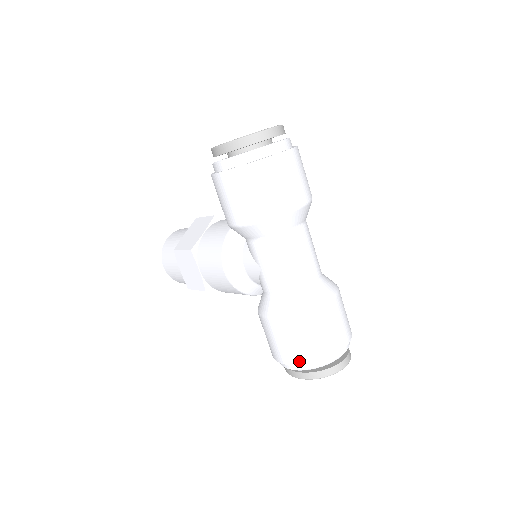
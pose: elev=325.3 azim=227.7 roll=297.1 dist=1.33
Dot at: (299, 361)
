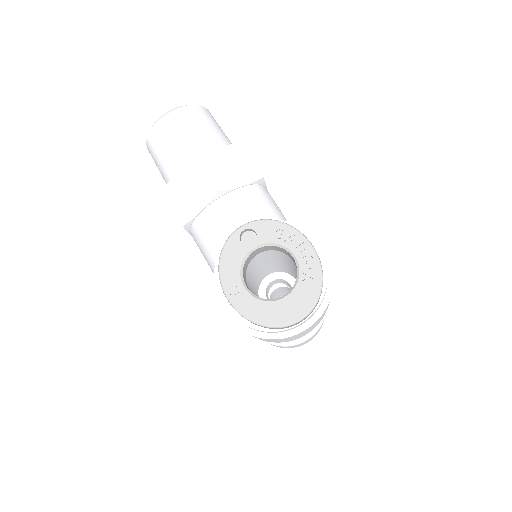
Dot at: occluded
